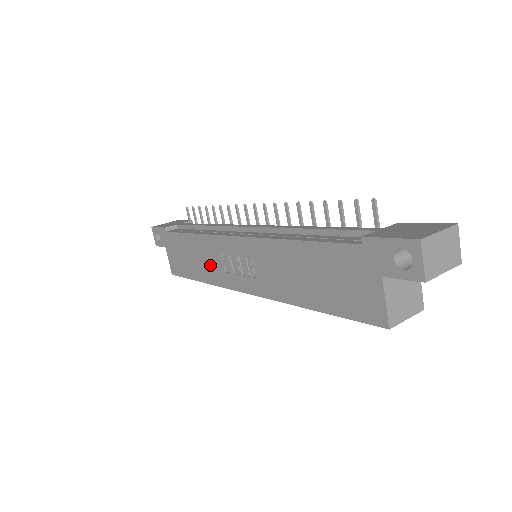
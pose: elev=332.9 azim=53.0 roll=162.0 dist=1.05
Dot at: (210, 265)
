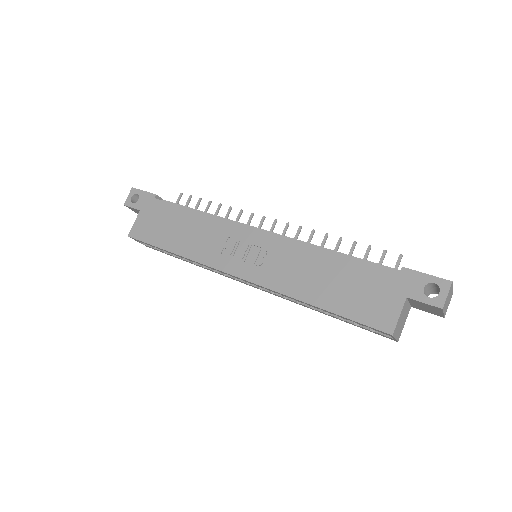
Dot at: (202, 243)
